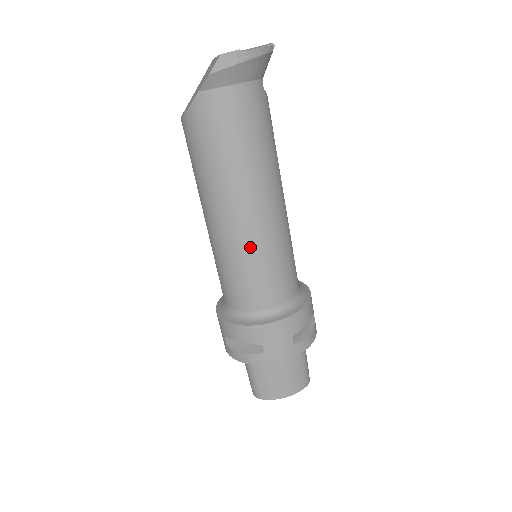
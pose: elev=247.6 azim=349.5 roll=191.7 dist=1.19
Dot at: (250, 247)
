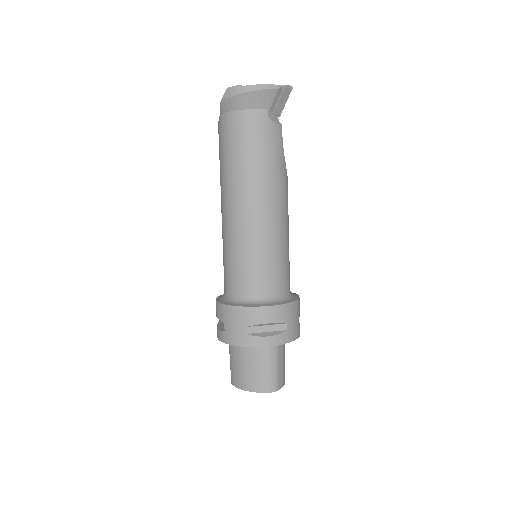
Dot at: (232, 237)
